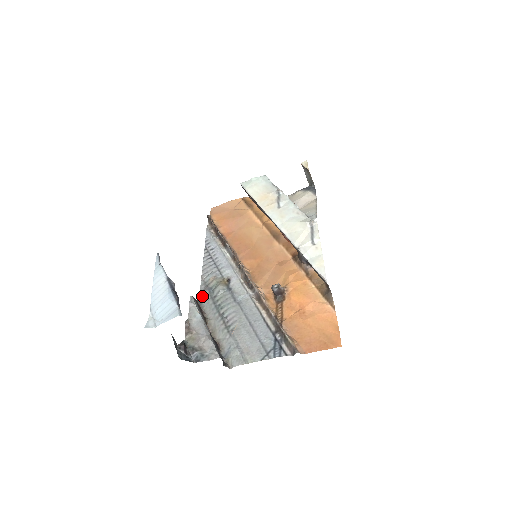
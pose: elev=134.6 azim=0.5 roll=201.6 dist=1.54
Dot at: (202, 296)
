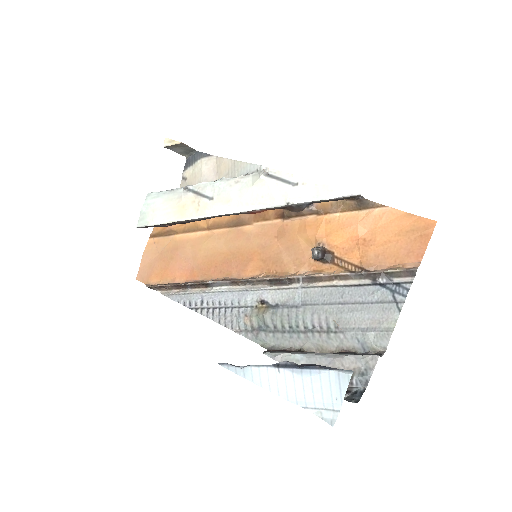
Dot at: (263, 342)
